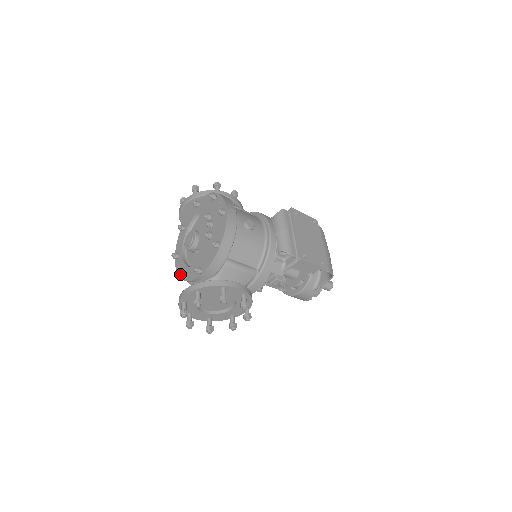
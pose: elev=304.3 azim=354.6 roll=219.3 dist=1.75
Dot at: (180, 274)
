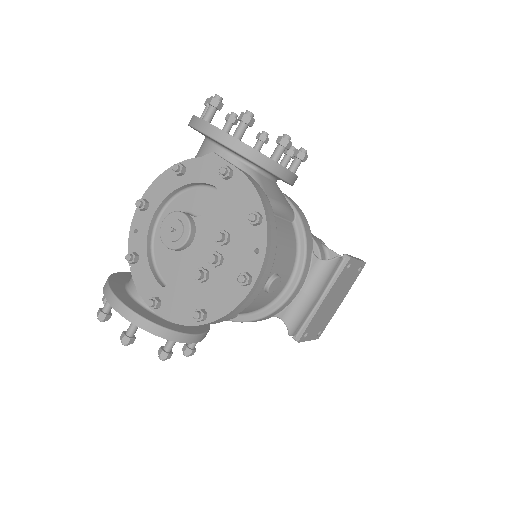
Dot at: (129, 260)
